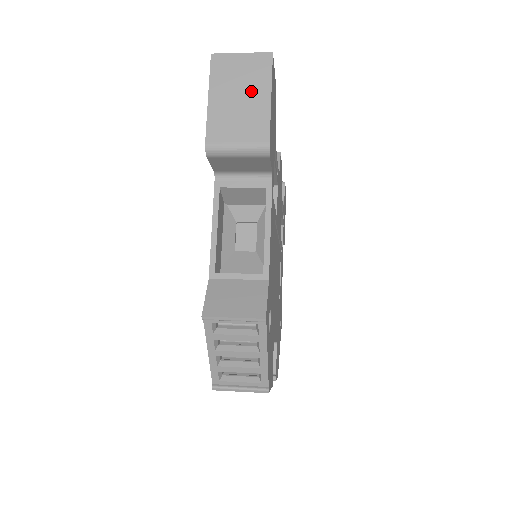
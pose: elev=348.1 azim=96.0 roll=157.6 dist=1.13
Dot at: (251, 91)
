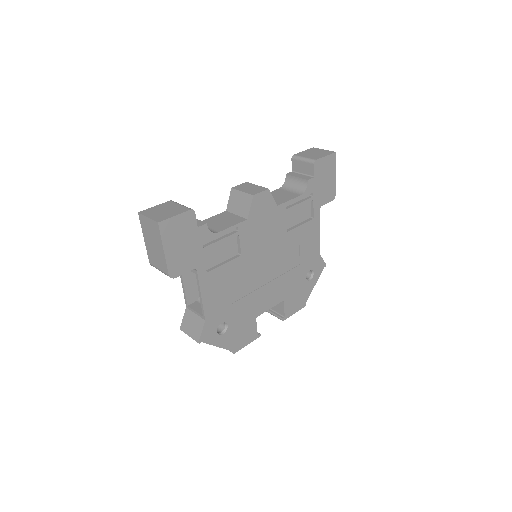
Dot at: (156, 243)
